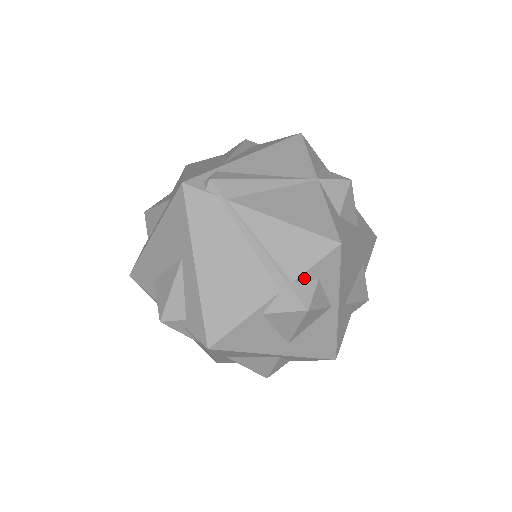
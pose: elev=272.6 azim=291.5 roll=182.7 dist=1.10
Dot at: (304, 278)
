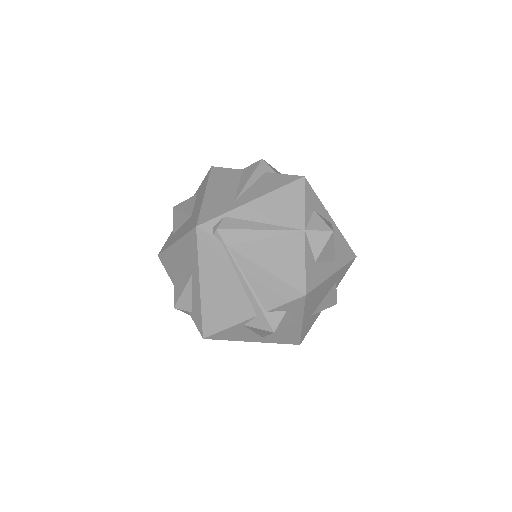
Dot at: (276, 310)
